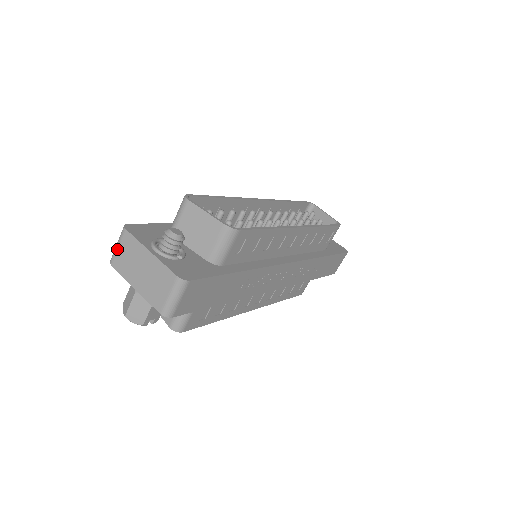
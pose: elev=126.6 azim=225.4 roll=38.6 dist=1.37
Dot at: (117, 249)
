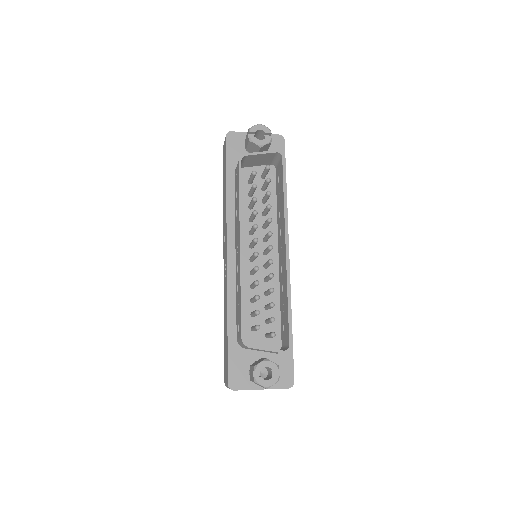
Dot at: occluded
